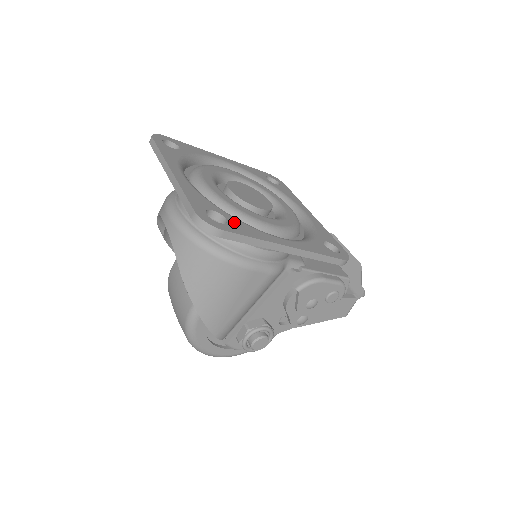
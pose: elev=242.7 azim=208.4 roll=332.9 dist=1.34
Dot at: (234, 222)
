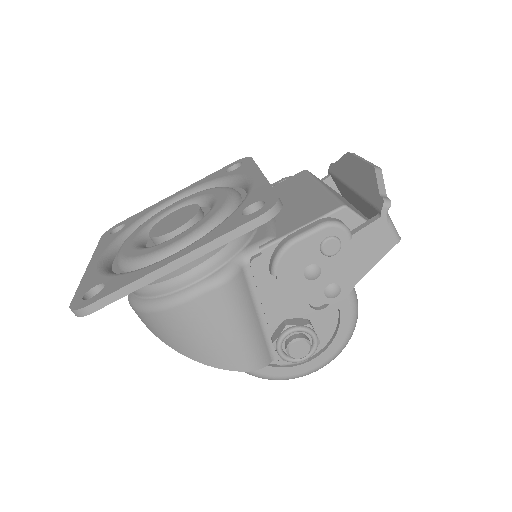
Dot at: (112, 282)
